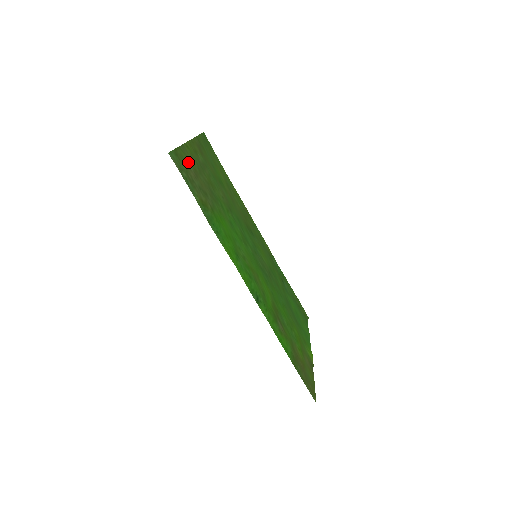
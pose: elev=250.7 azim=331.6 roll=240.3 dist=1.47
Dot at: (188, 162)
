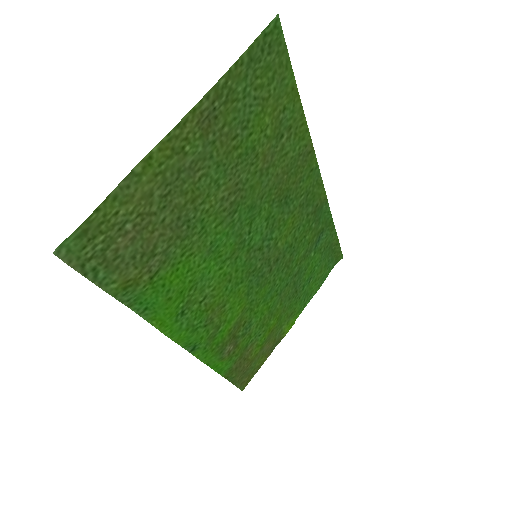
Dot at: (124, 216)
